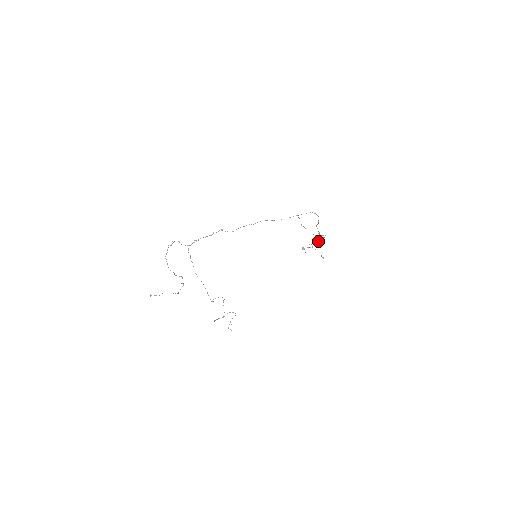
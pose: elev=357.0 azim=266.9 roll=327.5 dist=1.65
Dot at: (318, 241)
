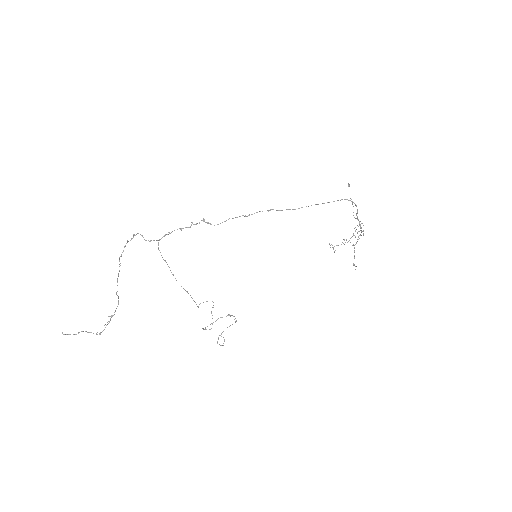
Dot at: (360, 234)
